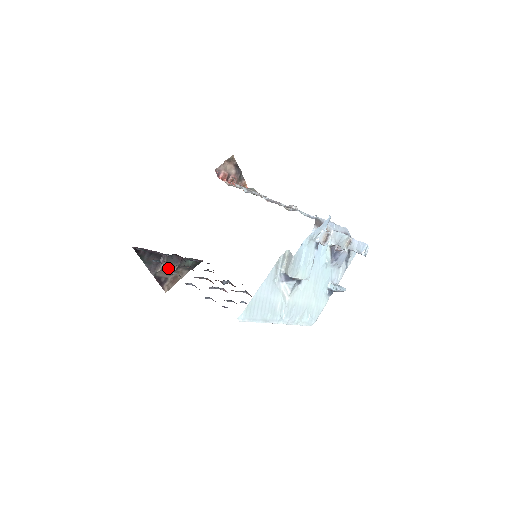
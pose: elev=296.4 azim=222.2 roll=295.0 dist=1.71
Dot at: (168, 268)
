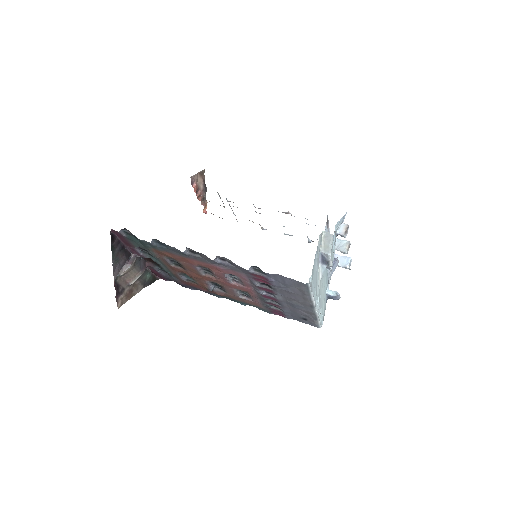
Dot at: (131, 274)
